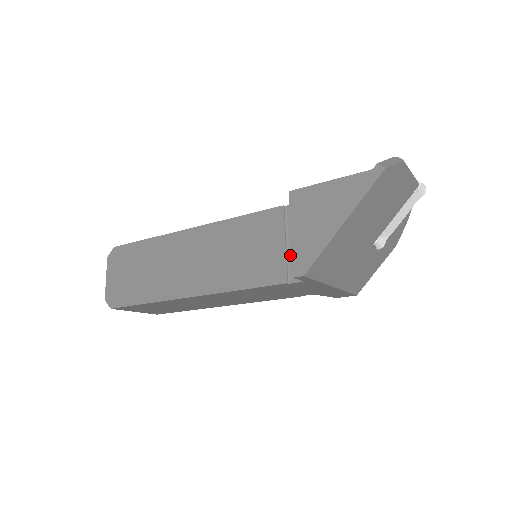
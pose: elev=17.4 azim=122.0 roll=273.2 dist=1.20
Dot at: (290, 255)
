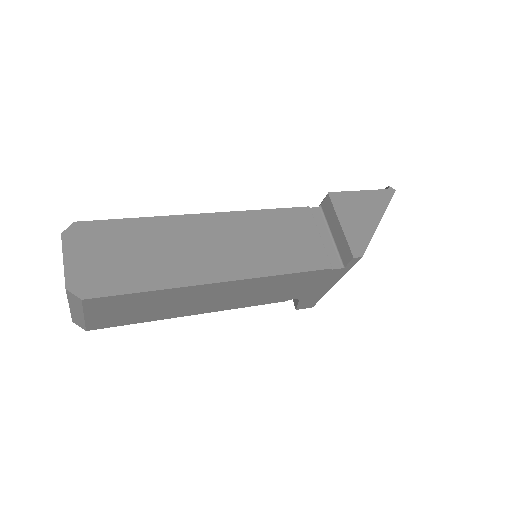
Dot at: (325, 247)
